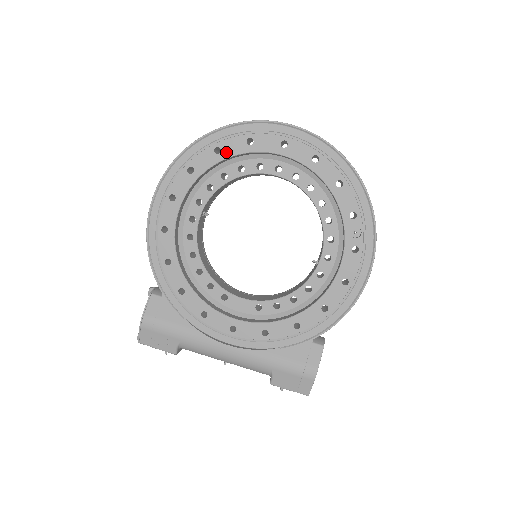
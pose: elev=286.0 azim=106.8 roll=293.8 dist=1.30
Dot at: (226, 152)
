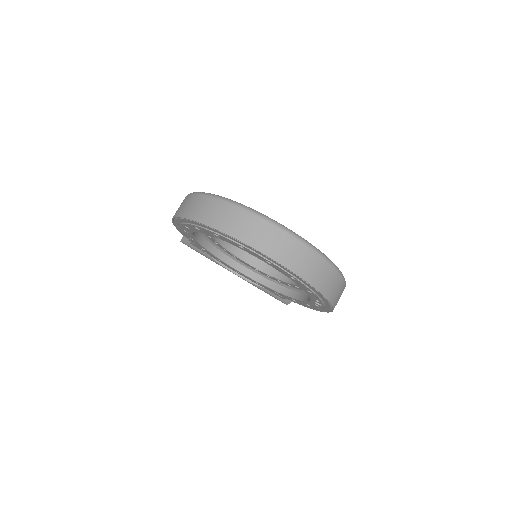
Dot at: (223, 239)
